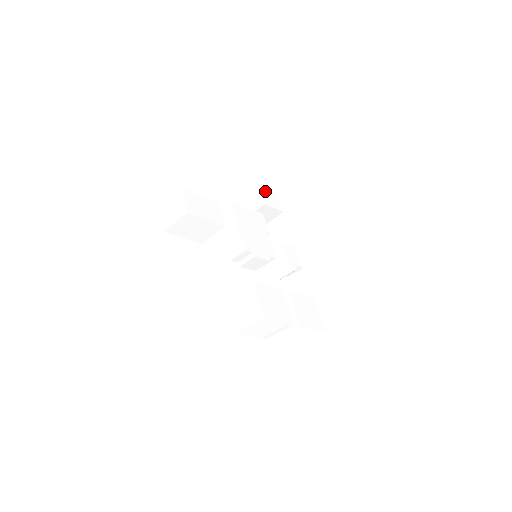
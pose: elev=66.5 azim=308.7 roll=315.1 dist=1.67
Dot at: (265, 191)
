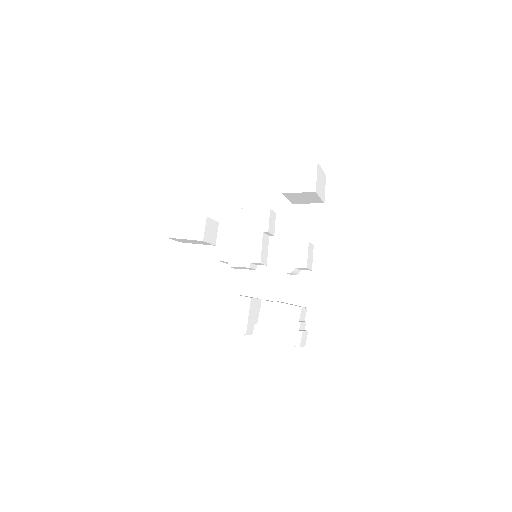
Dot at: (294, 171)
